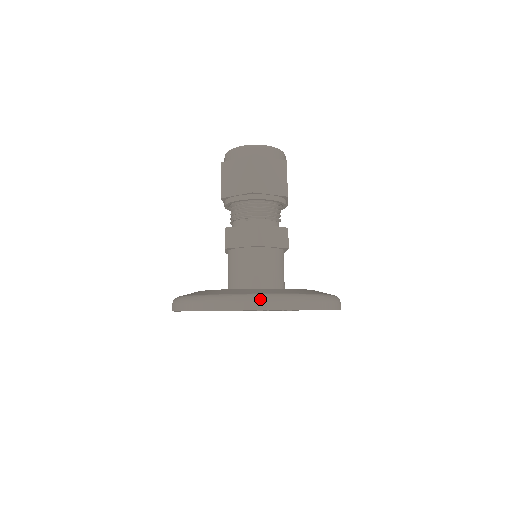
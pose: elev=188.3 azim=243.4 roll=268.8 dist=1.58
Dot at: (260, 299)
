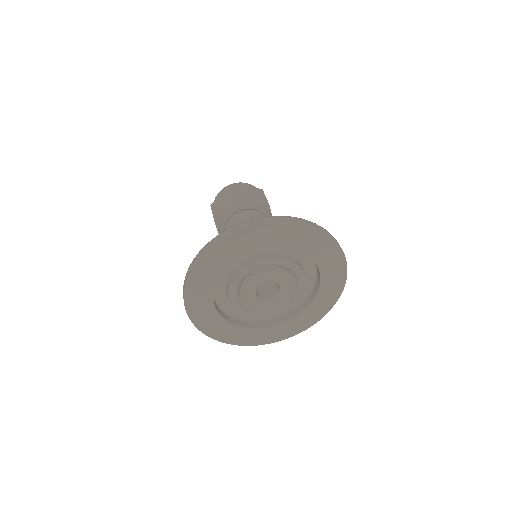
Dot at: occluded
